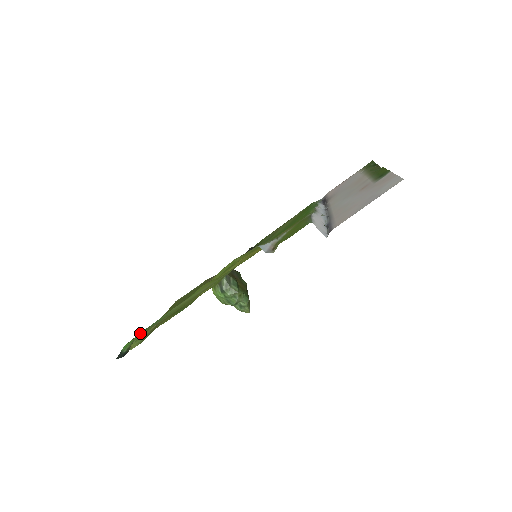
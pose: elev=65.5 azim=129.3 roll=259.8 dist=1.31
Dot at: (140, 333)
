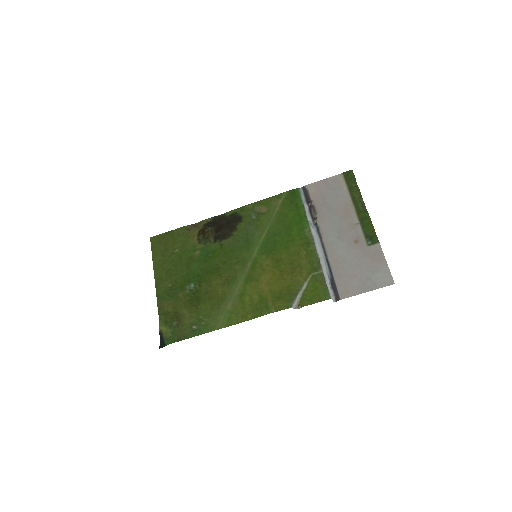
Dot at: (183, 337)
